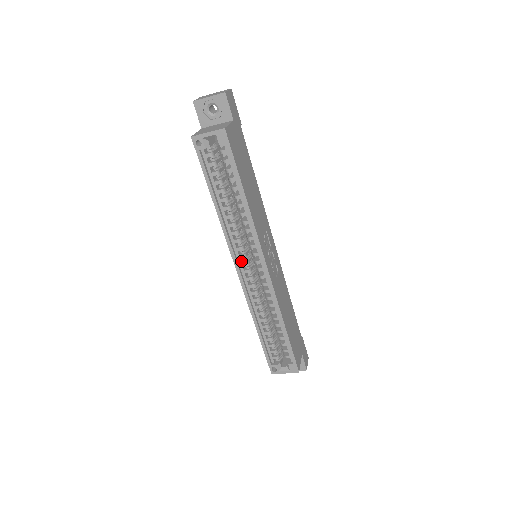
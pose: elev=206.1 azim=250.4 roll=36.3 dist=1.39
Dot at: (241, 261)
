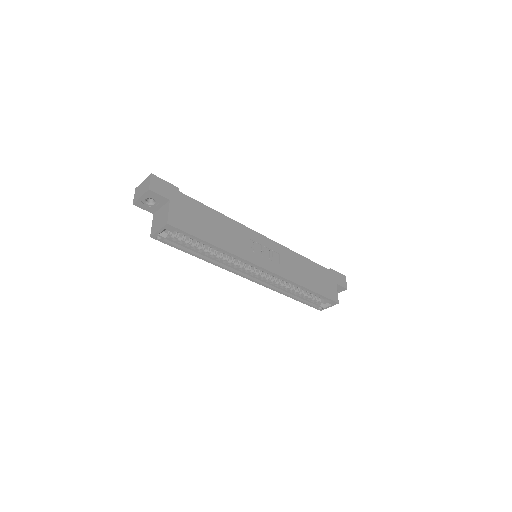
Dot at: (246, 272)
